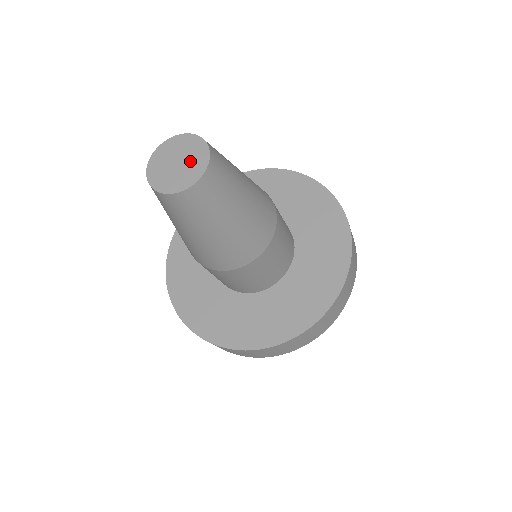
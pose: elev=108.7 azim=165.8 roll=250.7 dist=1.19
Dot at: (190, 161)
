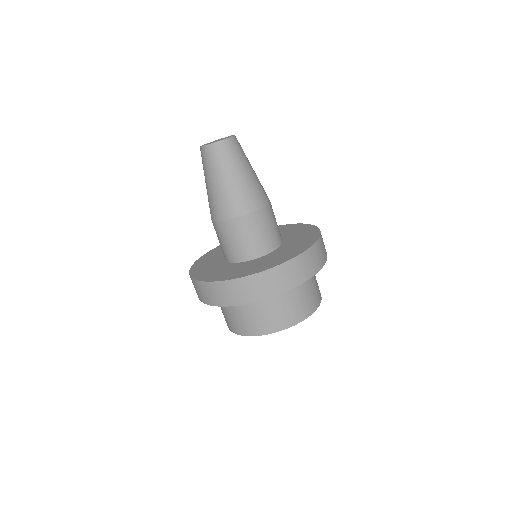
Dot at: occluded
